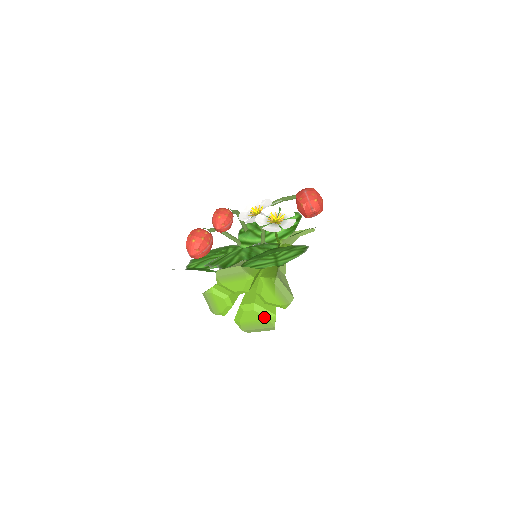
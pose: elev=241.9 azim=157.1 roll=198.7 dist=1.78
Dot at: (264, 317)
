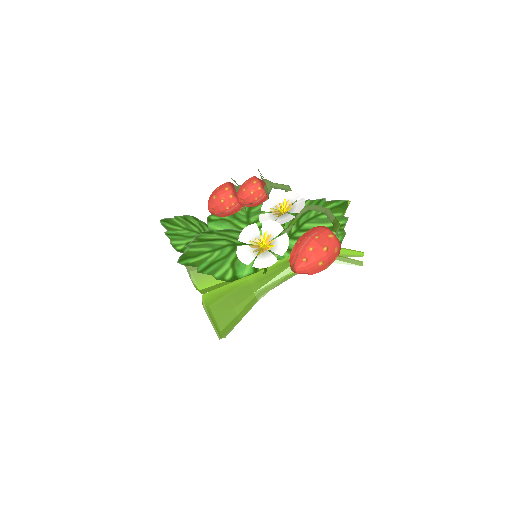
Dot at: occluded
